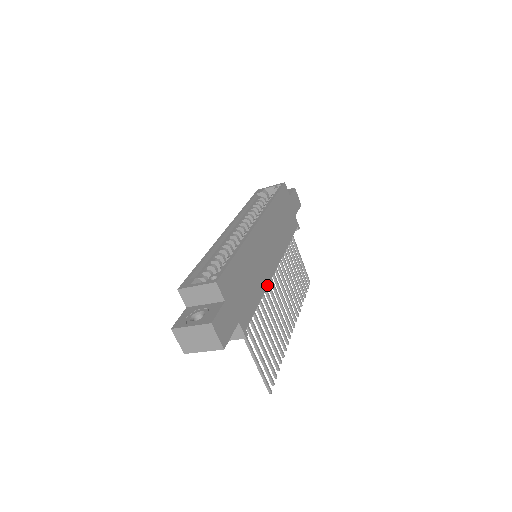
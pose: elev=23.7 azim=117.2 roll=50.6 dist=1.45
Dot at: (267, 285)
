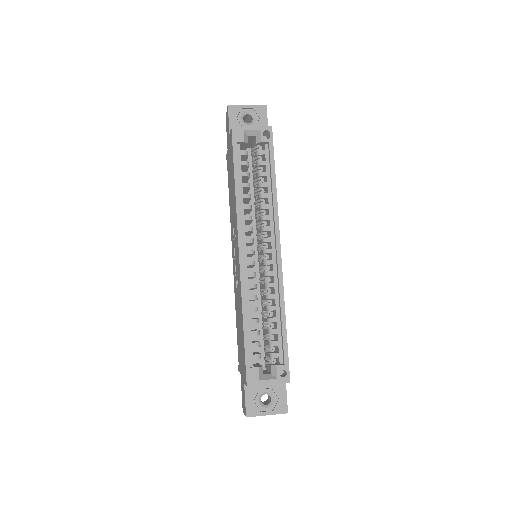
Dot at: occluded
